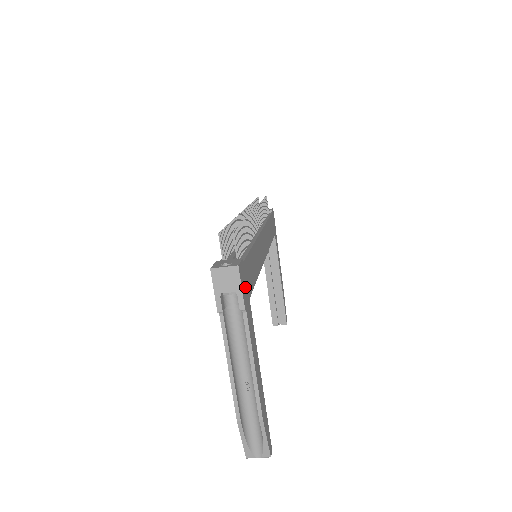
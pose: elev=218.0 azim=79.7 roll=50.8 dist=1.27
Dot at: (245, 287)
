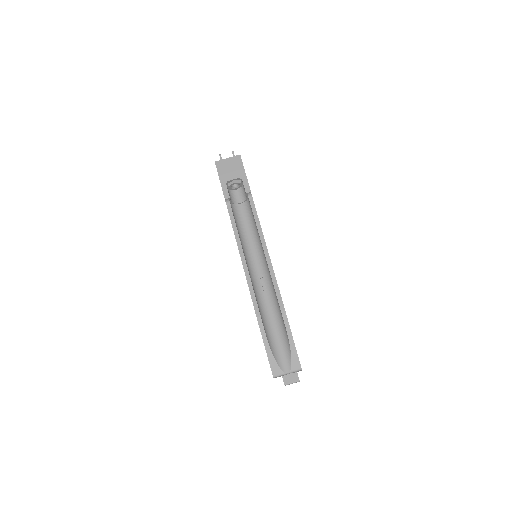
Dot at: occluded
